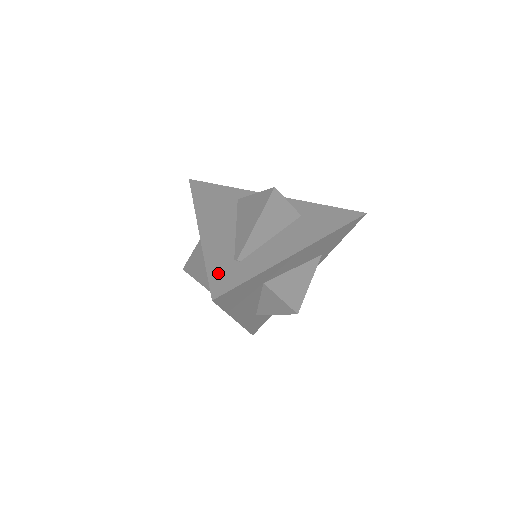
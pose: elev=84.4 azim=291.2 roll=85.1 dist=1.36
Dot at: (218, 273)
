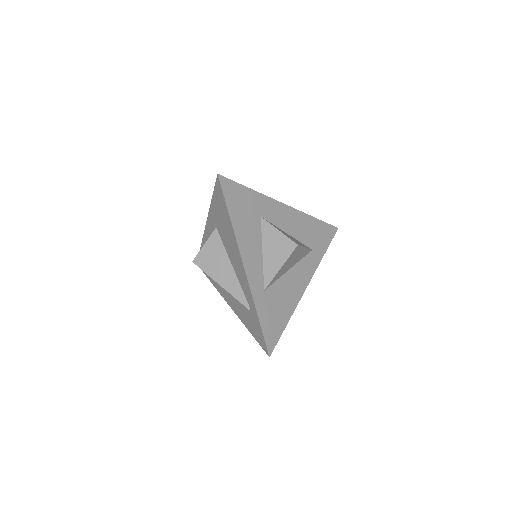
Dot at: occluded
